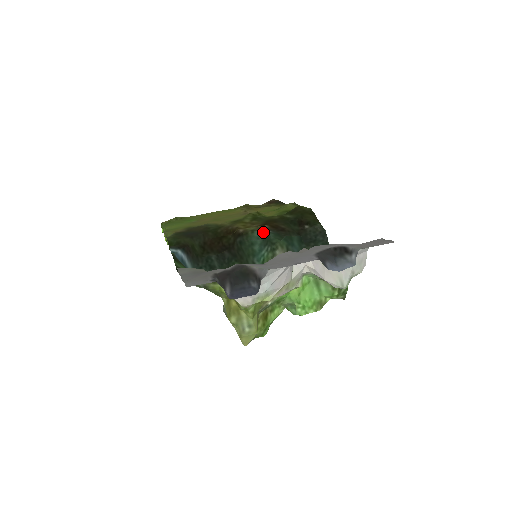
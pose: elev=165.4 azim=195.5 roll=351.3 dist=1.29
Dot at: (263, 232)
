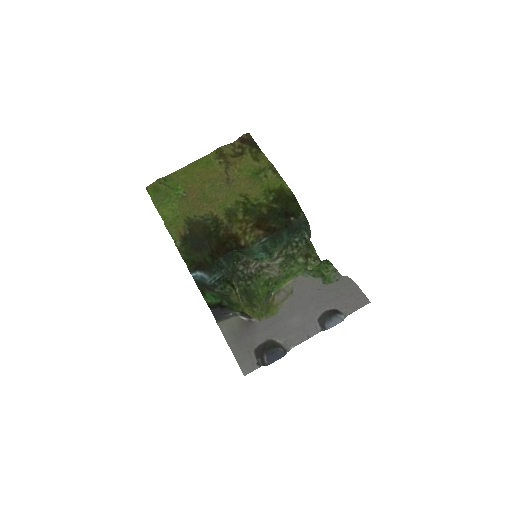
Dot at: (261, 244)
